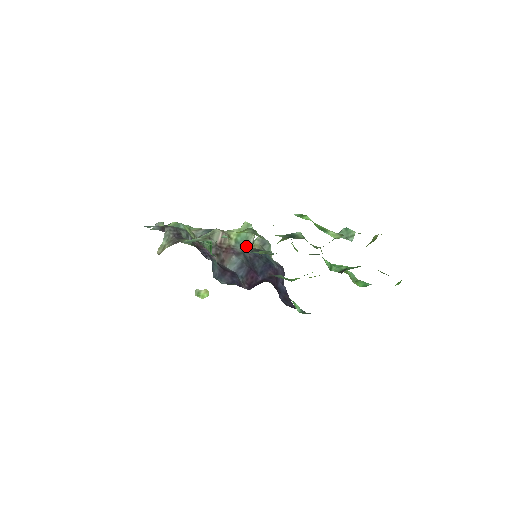
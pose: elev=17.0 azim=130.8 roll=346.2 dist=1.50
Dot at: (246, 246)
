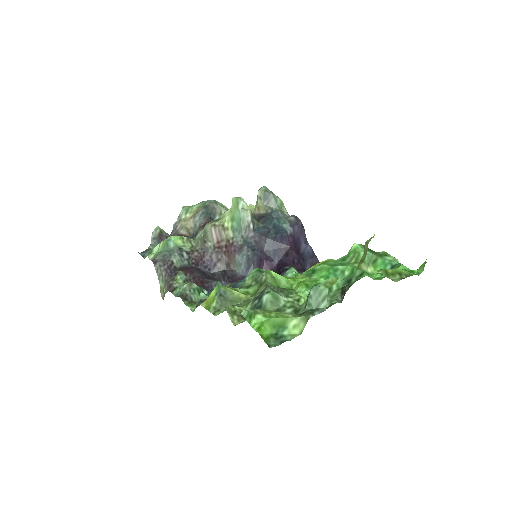
Dot at: (246, 230)
